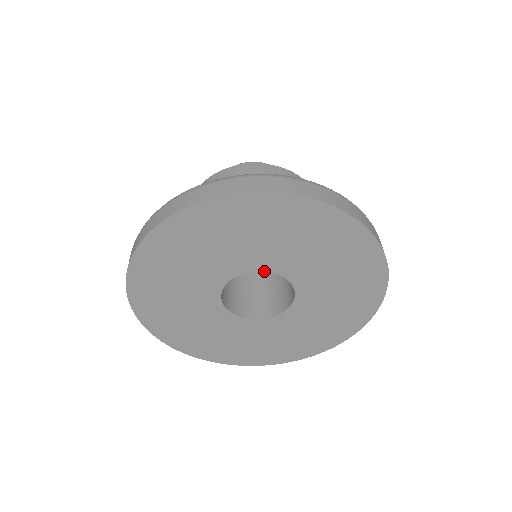
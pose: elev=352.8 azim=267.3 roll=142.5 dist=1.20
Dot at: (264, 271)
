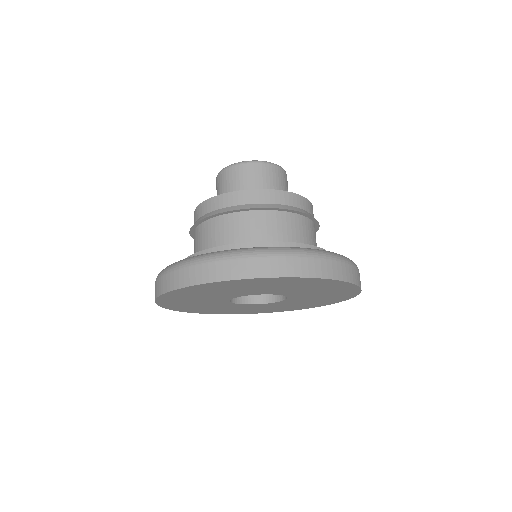
Dot at: occluded
